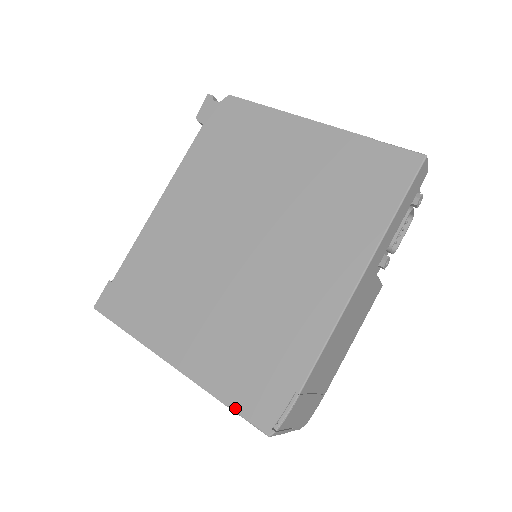
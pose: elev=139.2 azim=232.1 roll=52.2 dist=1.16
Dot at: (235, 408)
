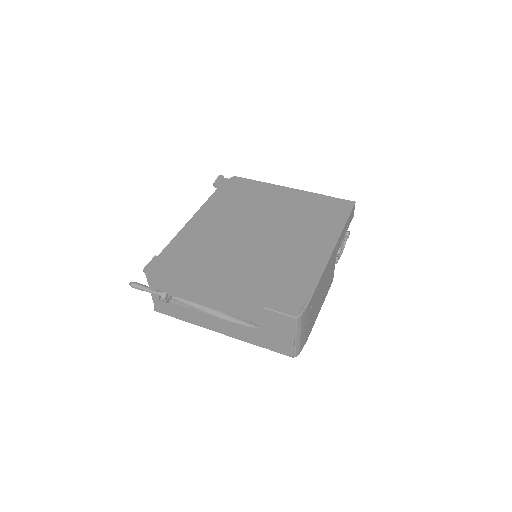
Dot at: (270, 307)
